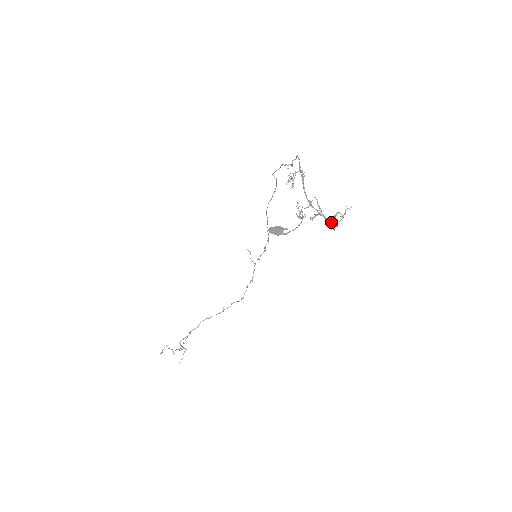
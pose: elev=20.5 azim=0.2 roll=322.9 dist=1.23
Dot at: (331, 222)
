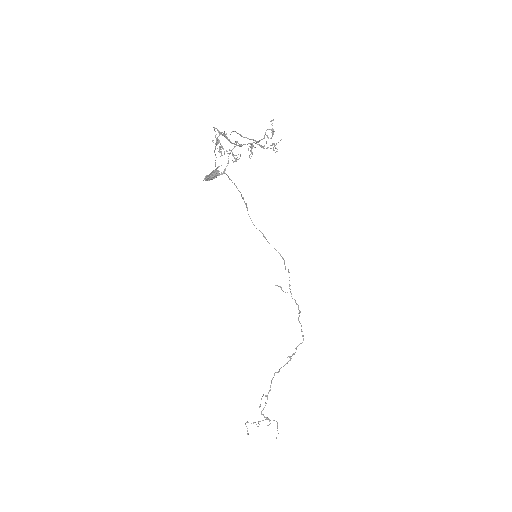
Dot at: occluded
